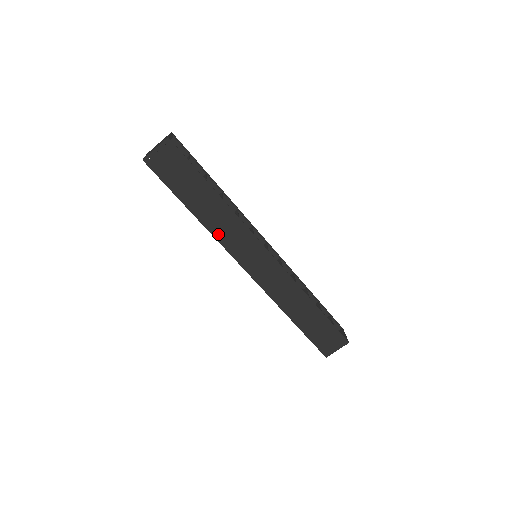
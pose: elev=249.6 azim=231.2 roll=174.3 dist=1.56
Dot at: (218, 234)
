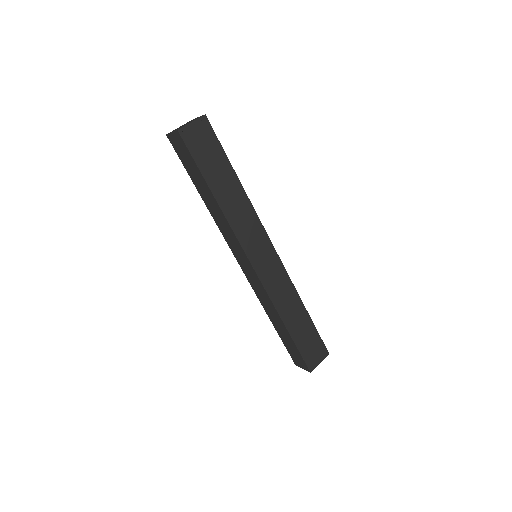
Dot at: (233, 222)
